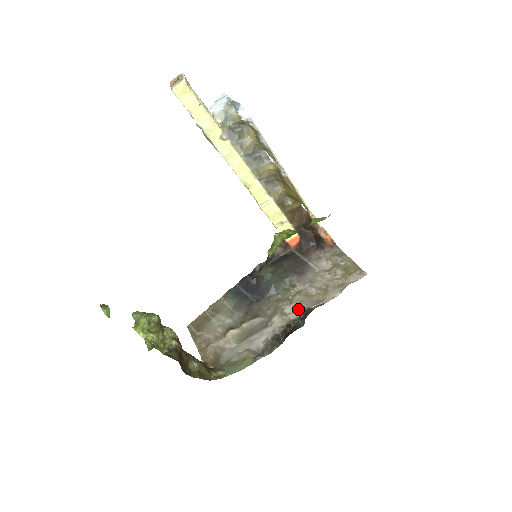
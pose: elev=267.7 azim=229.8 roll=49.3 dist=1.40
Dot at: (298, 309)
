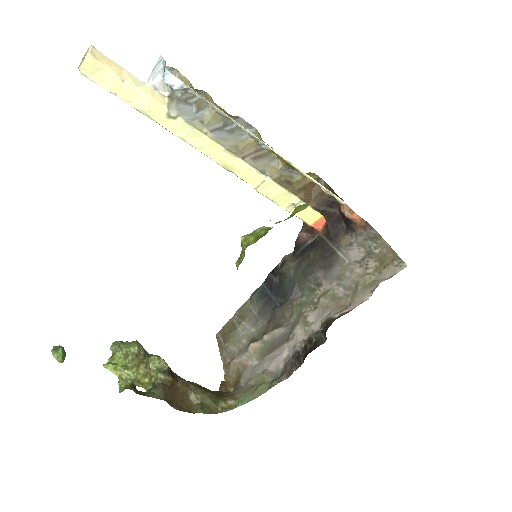
Dot at: (321, 318)
